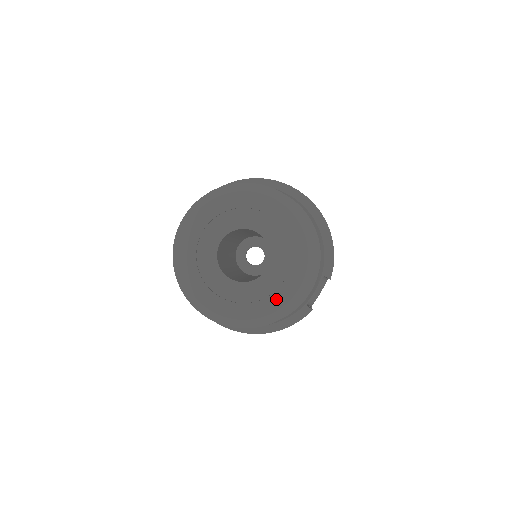
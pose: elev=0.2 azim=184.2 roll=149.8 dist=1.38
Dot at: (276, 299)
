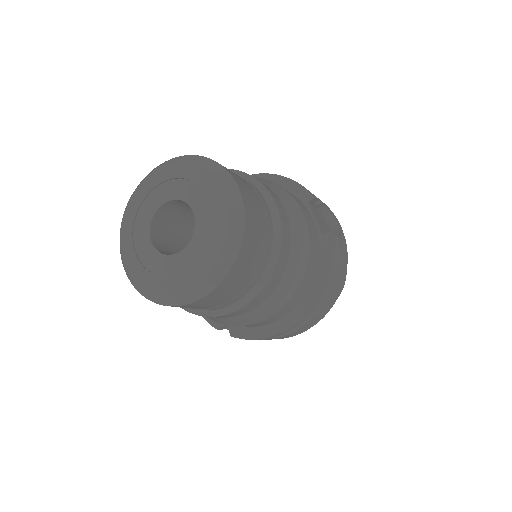
Dot at: (220, 220)
